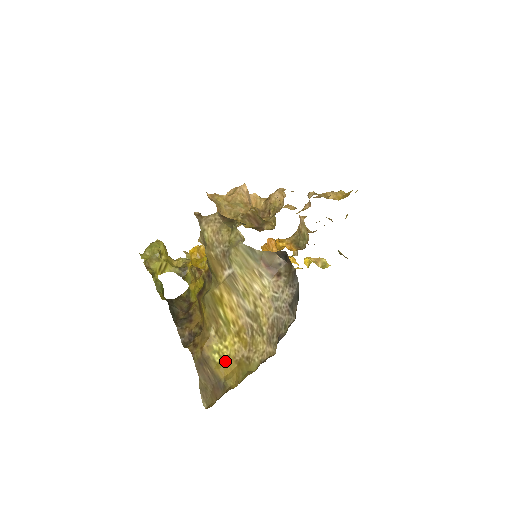
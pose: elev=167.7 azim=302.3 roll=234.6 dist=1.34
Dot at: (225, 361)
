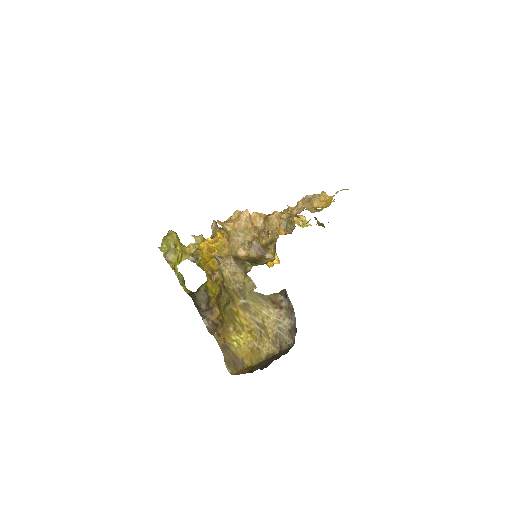
Dot at: (241, 347)
